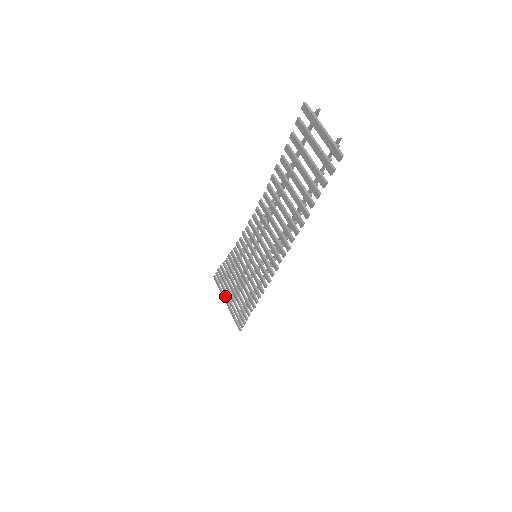
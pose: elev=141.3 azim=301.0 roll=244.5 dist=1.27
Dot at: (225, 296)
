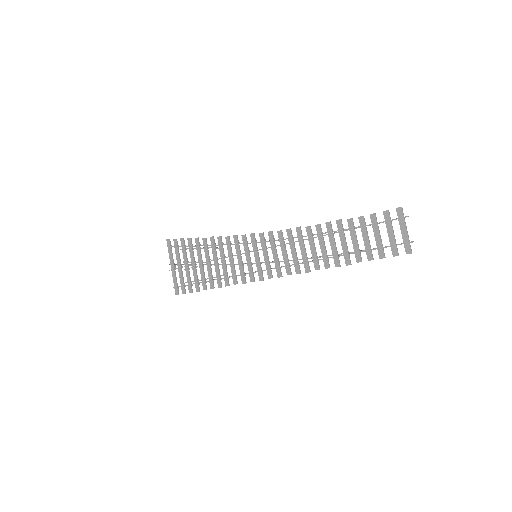
Dot at: occluded
